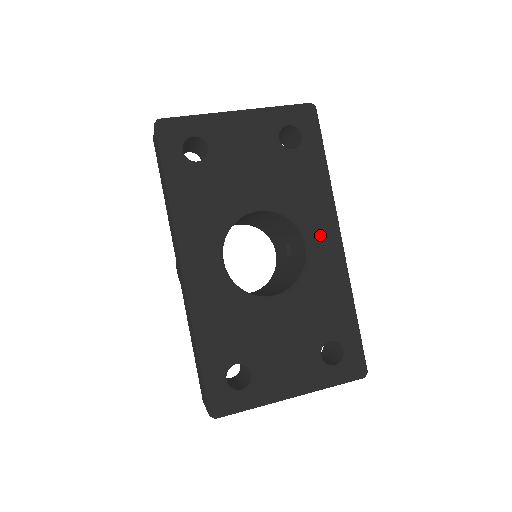
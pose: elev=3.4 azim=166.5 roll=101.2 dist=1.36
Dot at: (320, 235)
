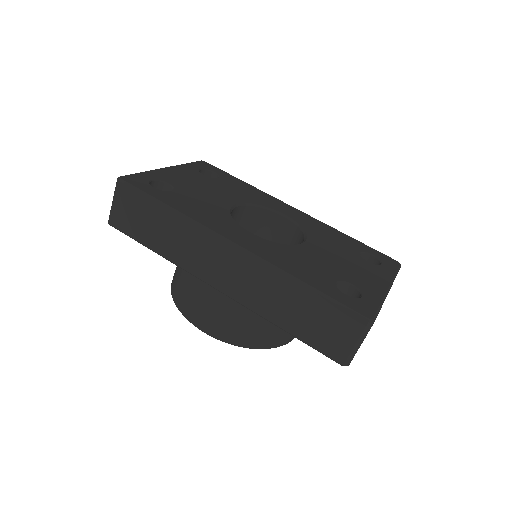
Dot at: (283, 209)
